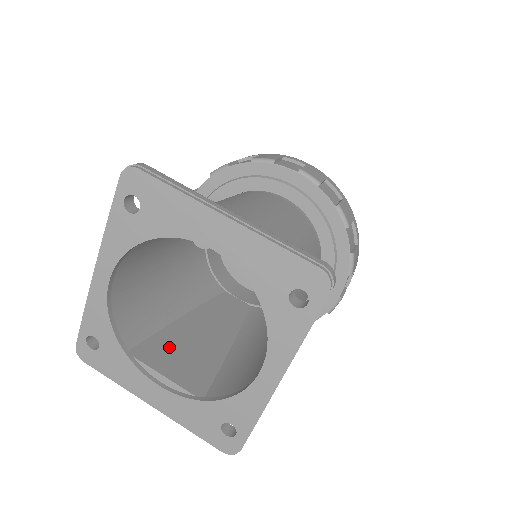
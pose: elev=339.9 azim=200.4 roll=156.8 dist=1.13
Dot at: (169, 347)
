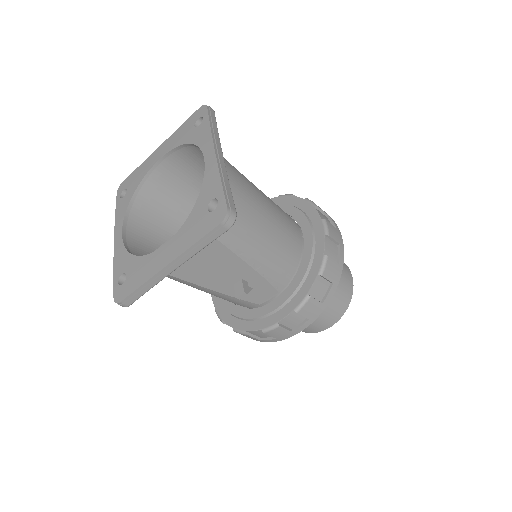
Dot at: occluded
